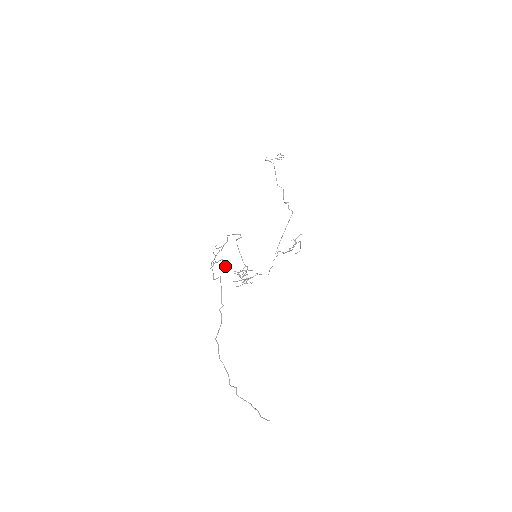
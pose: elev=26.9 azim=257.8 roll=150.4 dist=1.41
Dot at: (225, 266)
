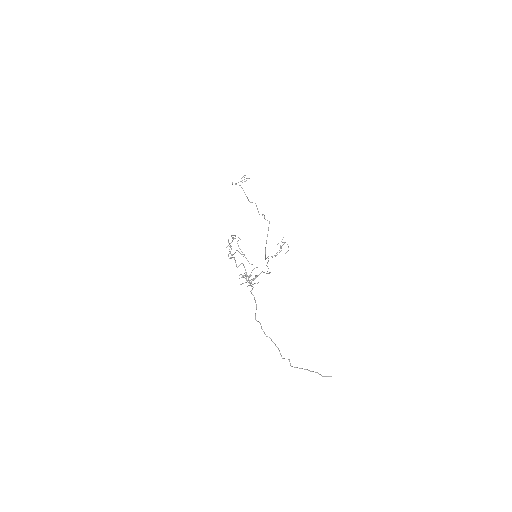
Dot at: (243, 254)
